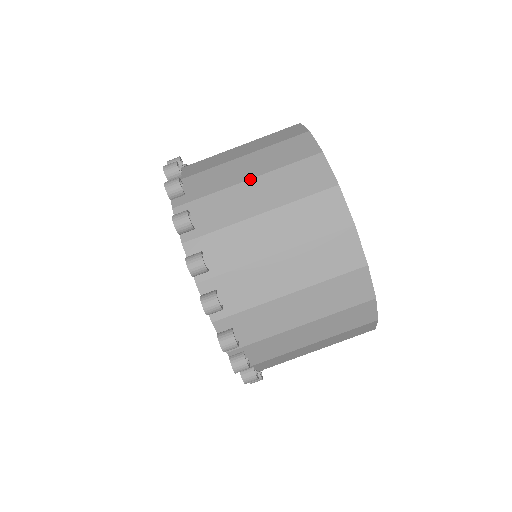
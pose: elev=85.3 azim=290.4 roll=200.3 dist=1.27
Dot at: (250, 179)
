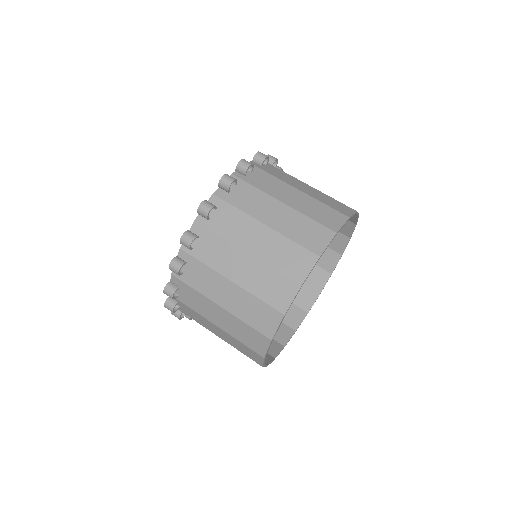
Dot at: (266, 225)
